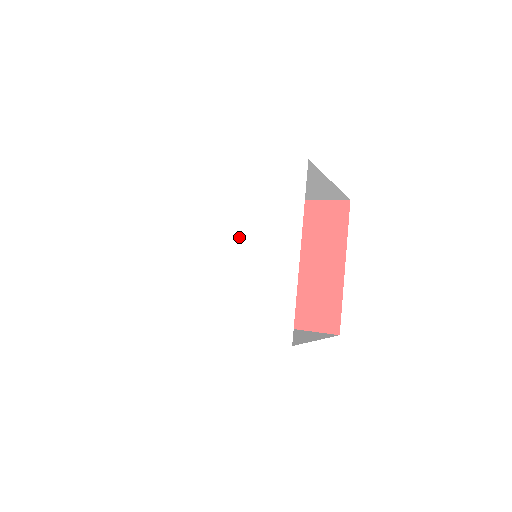
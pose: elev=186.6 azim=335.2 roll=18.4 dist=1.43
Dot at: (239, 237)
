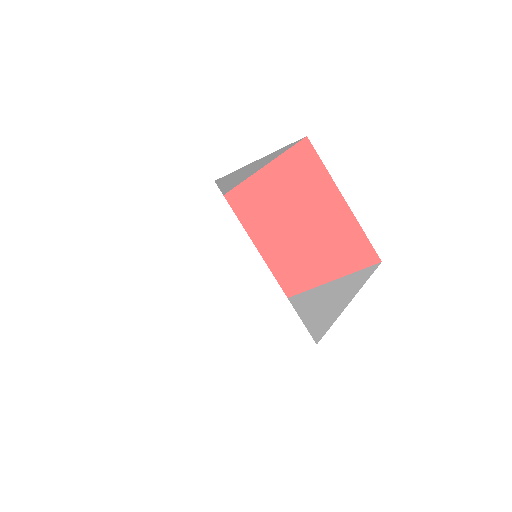
Dot at: (227, 306)
